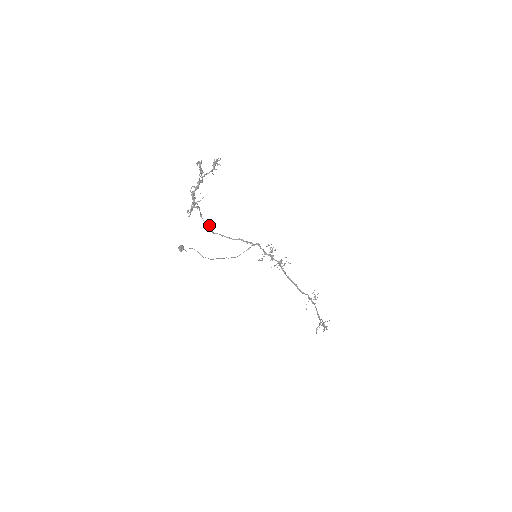
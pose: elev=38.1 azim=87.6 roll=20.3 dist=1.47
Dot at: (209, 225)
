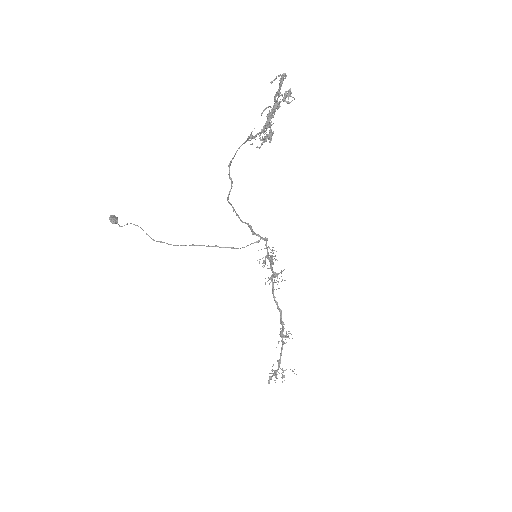
Dot at: occluded
